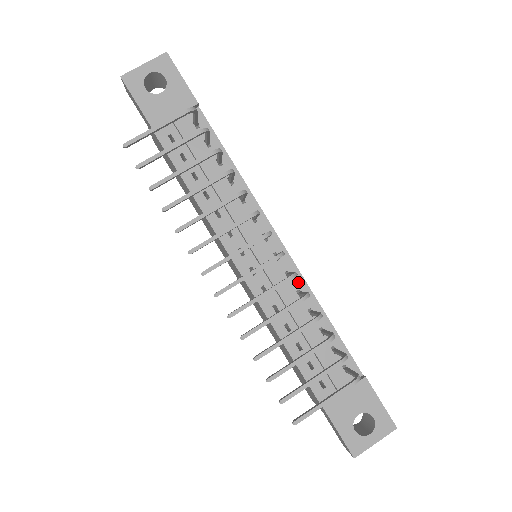
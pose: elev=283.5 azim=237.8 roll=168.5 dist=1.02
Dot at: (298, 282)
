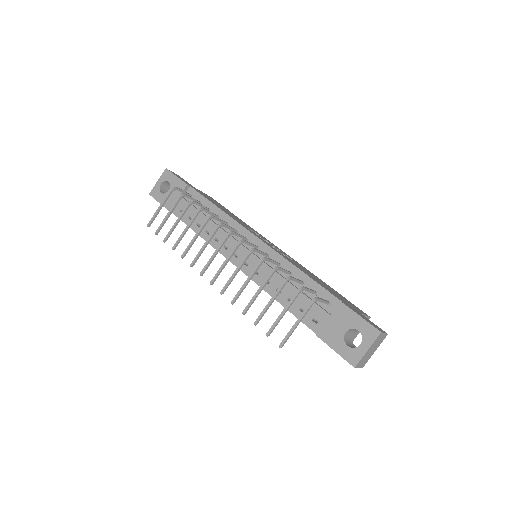
Dot at: (275, 257)
